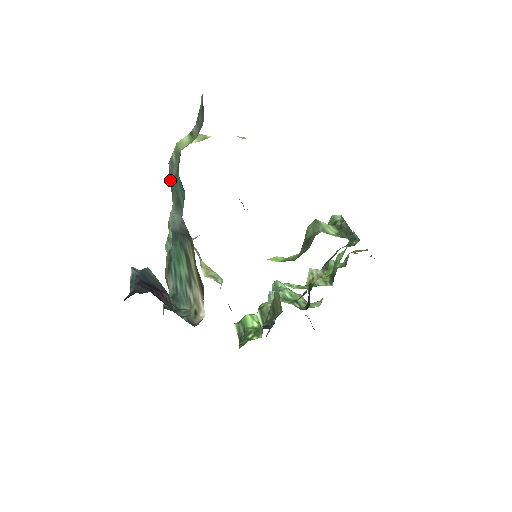
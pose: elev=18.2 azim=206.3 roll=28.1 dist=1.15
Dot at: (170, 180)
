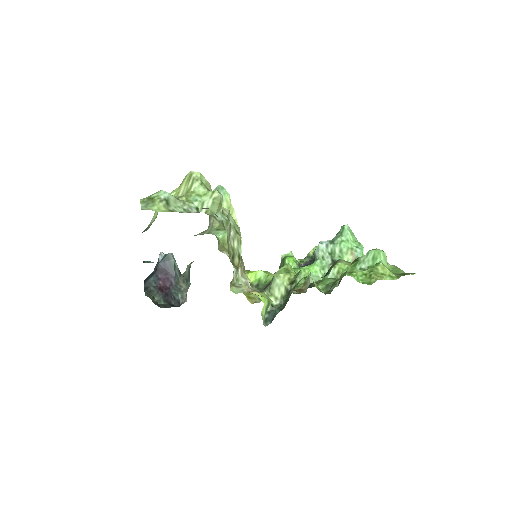
Dot at: occluded
